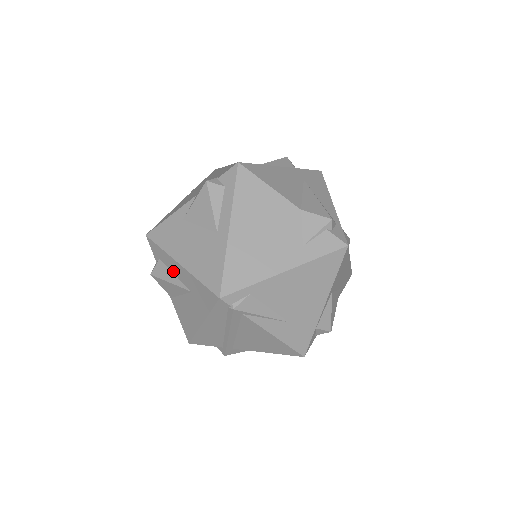
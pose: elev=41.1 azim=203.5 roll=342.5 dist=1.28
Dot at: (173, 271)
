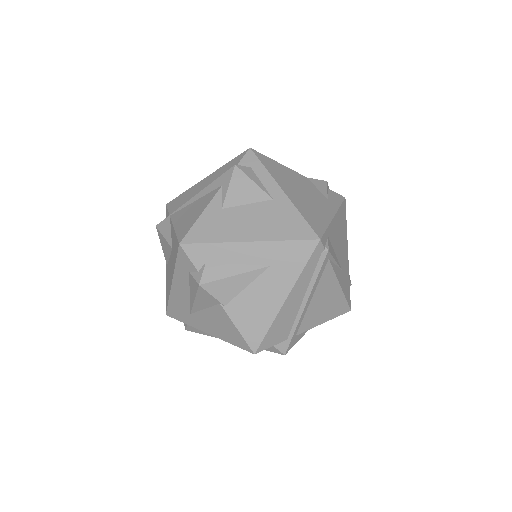
Dot at: (235, 260)
